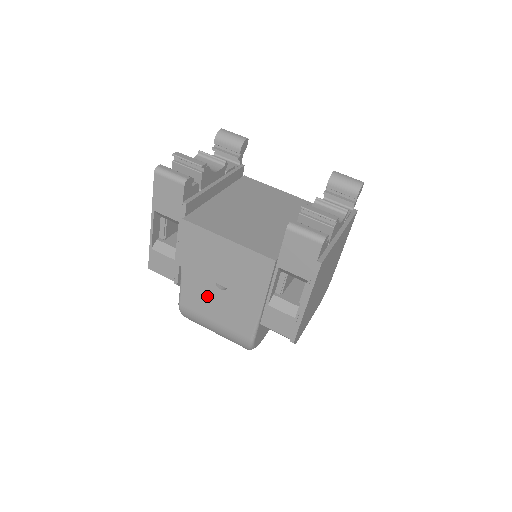
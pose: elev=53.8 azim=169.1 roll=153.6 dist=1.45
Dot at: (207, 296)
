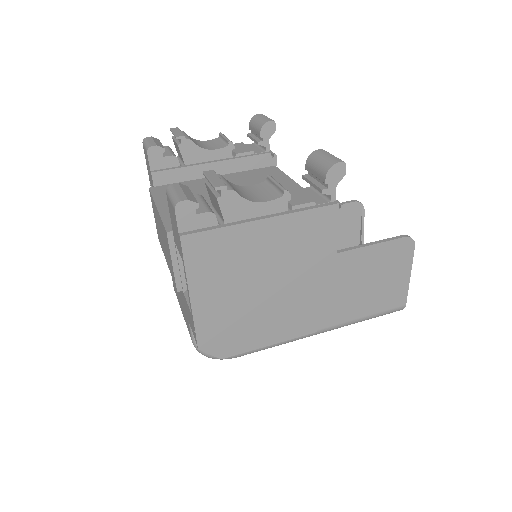
Dot at: occluded
